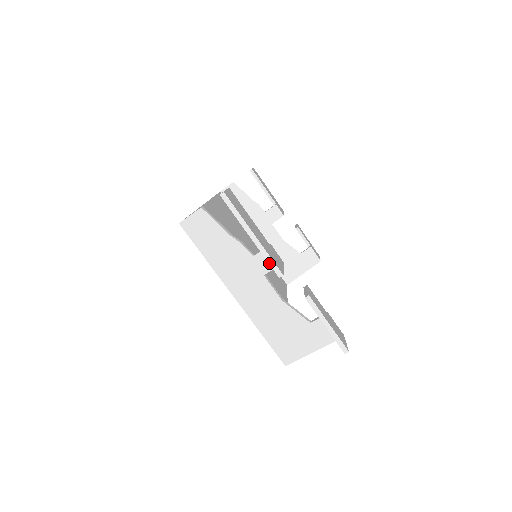
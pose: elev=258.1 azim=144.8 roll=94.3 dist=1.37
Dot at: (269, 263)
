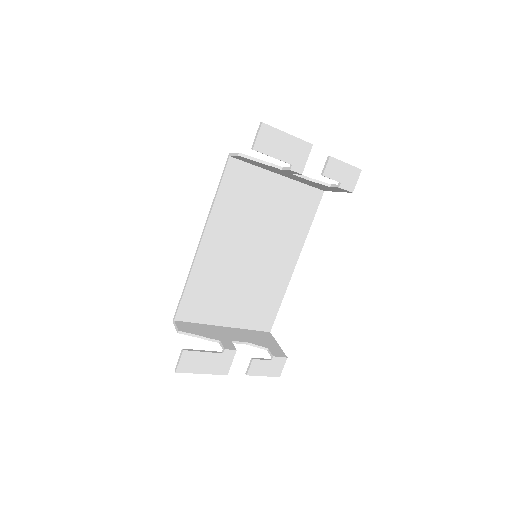
Dot at: (217, 373)
